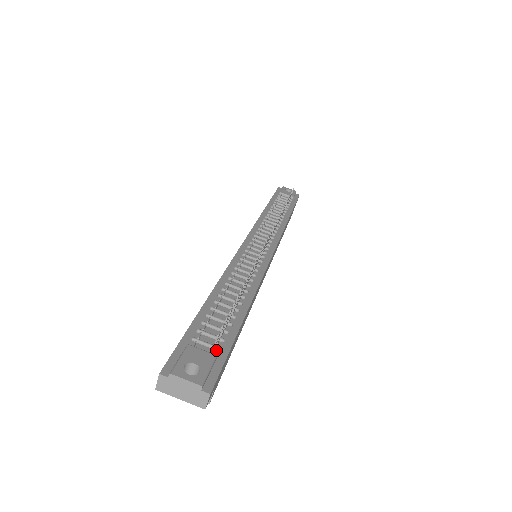
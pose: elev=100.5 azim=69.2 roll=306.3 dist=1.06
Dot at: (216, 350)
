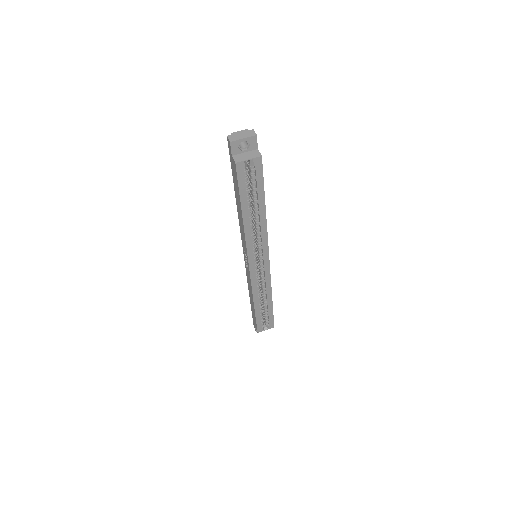
Dot at: occluded
